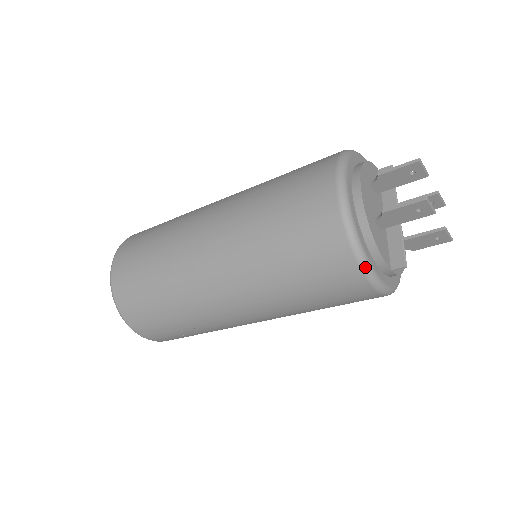
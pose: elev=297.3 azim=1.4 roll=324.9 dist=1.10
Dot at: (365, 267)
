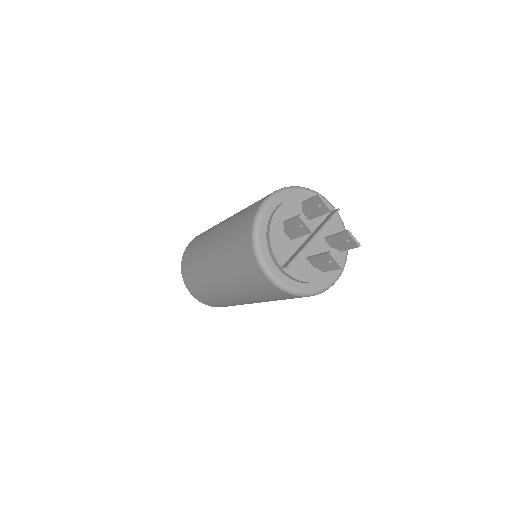
Dot at: (256, 253)
